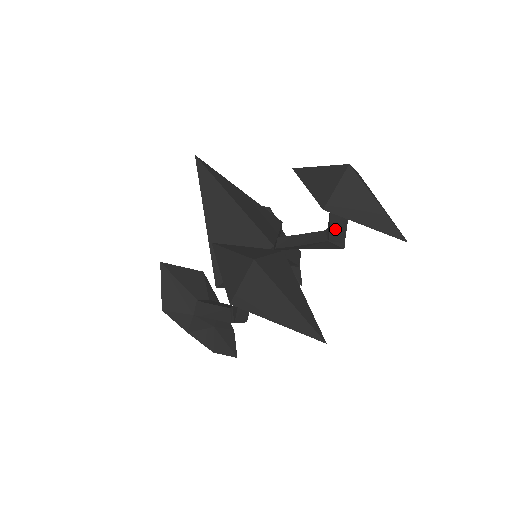
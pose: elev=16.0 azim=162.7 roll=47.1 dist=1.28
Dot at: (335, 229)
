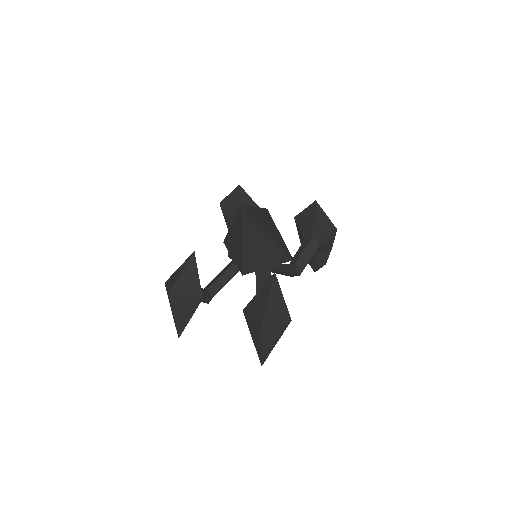
Dot at: occluded
